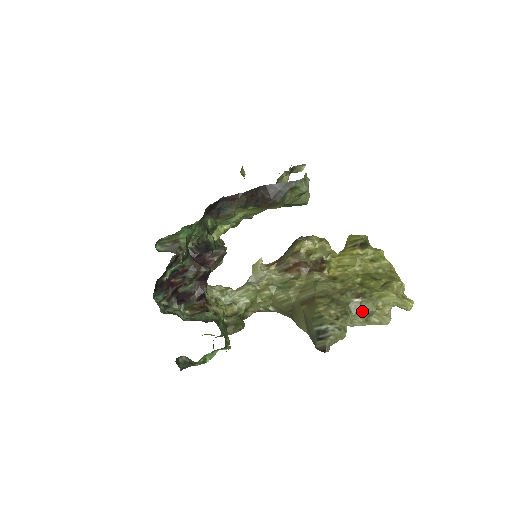
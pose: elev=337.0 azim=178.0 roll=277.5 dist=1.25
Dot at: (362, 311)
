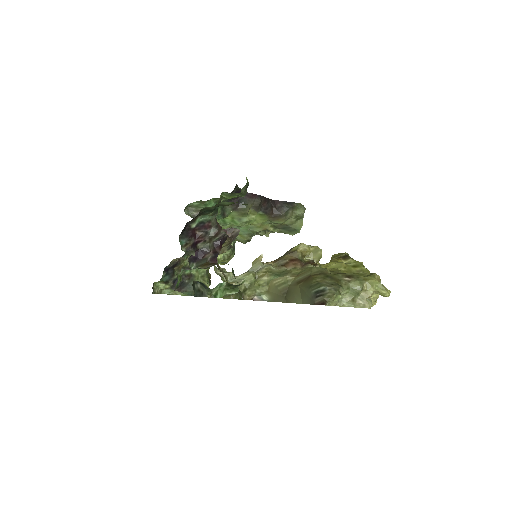
Dot at: (351, 288)
